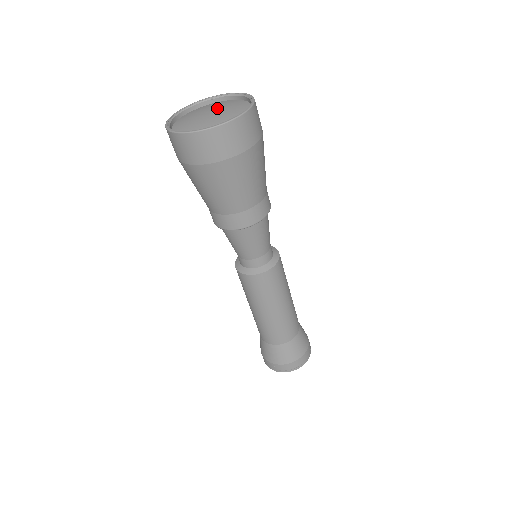
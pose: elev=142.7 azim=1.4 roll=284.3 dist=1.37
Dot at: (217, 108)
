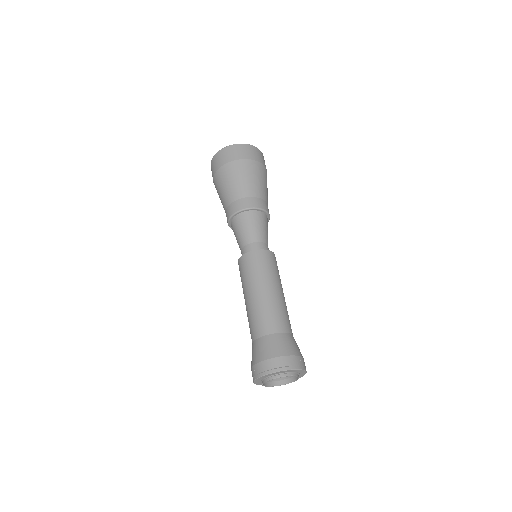
Dot at: occluded
